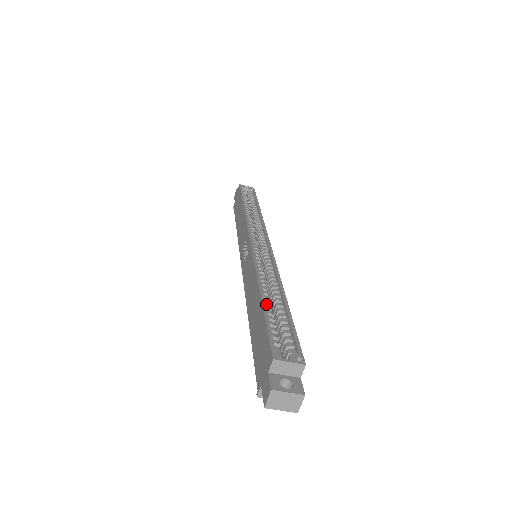
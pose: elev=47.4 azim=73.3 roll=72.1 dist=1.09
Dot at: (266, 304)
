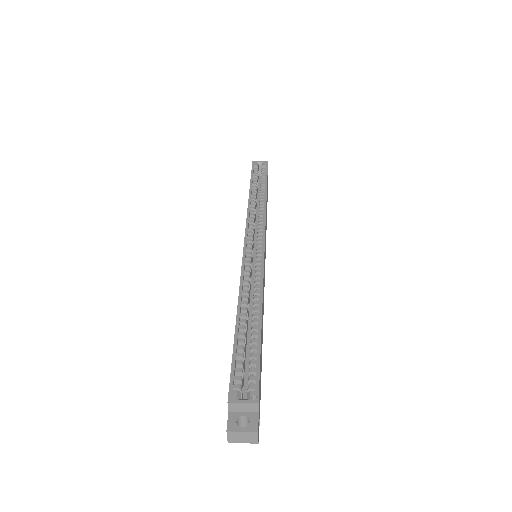
Dot at: (241, 330)
